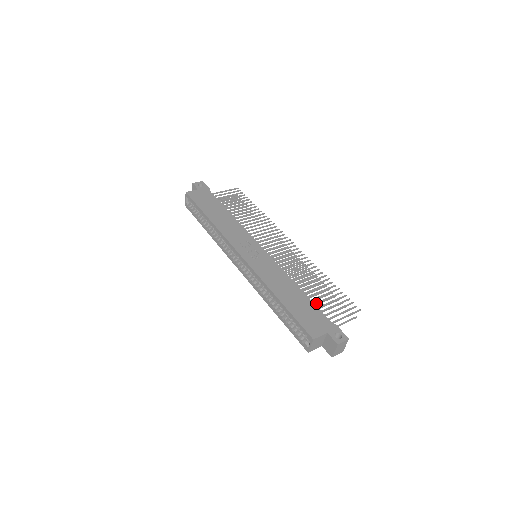
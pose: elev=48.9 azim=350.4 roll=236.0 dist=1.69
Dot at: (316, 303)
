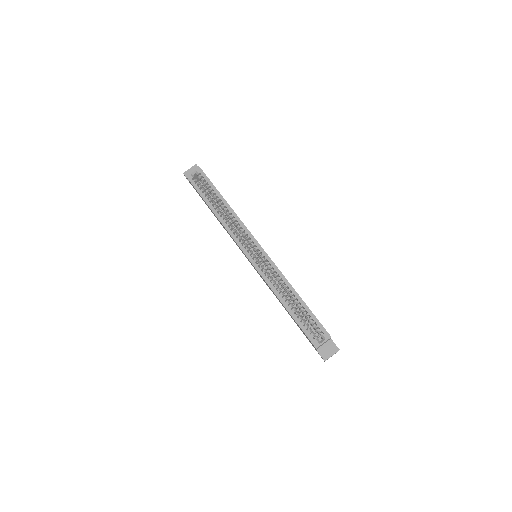
Dot at: occluded
